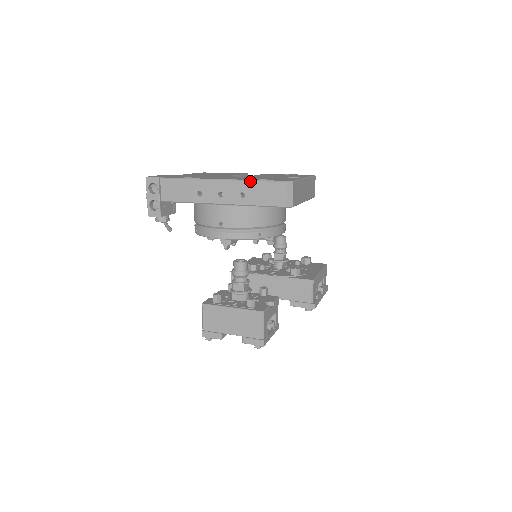
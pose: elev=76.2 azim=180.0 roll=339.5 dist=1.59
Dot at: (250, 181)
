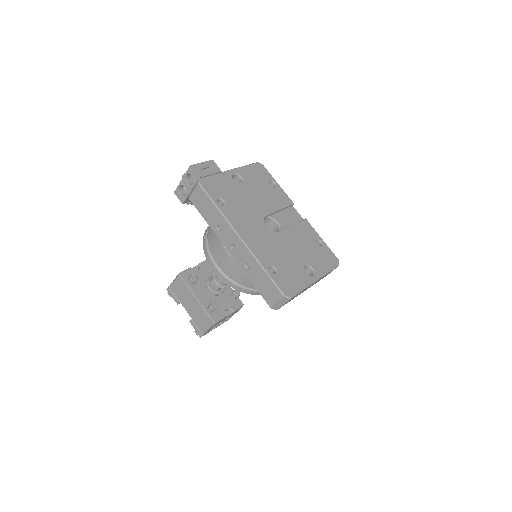
Dot at: (260, 265)
